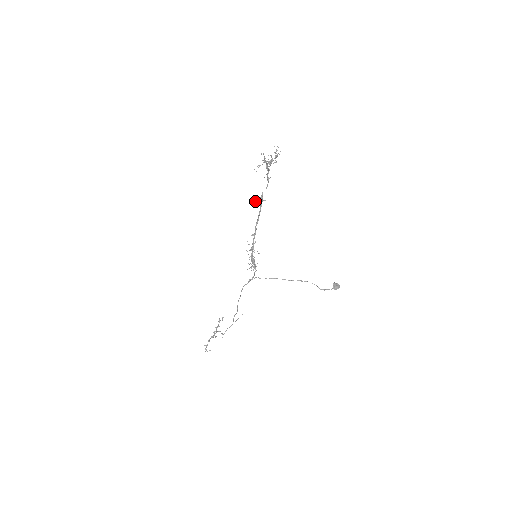
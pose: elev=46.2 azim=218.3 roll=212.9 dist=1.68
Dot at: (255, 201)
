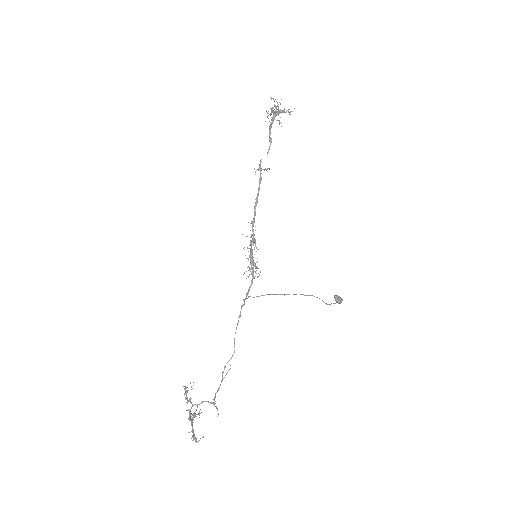
Dot at: occluded
